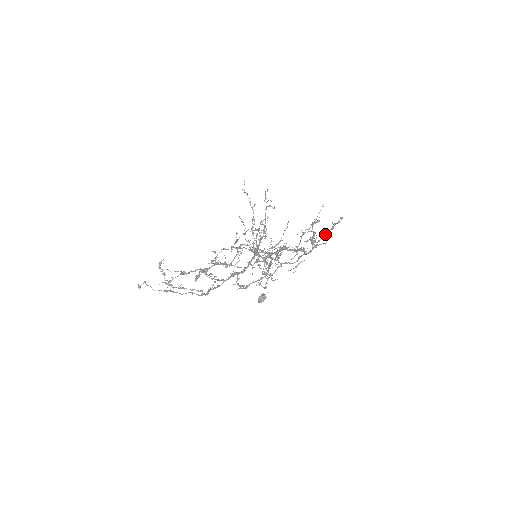
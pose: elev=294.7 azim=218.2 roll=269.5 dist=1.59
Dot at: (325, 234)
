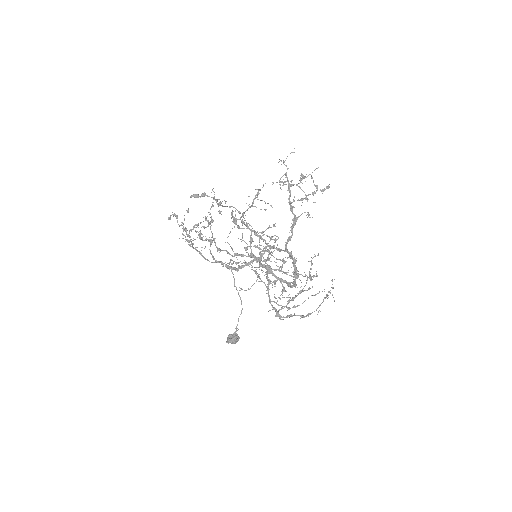
Dot at: occluded
